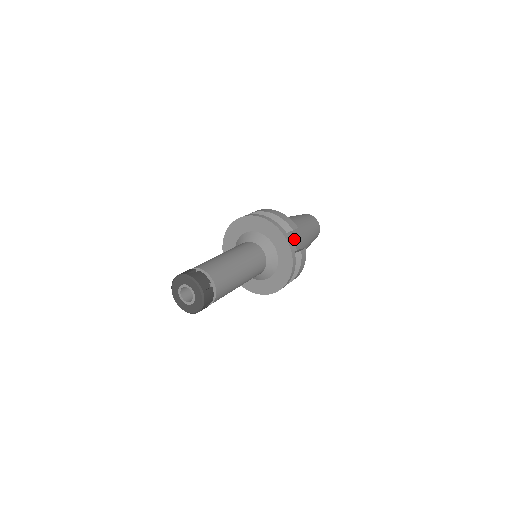
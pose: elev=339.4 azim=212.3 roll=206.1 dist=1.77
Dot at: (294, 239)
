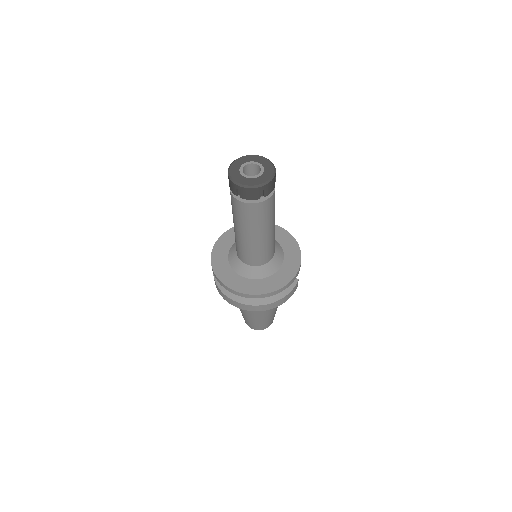
Dot at: occluded
